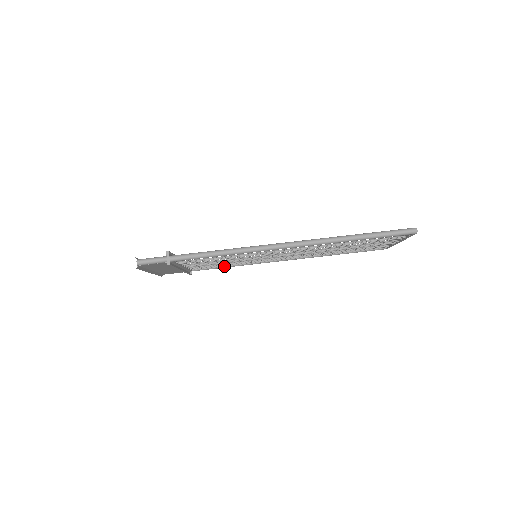
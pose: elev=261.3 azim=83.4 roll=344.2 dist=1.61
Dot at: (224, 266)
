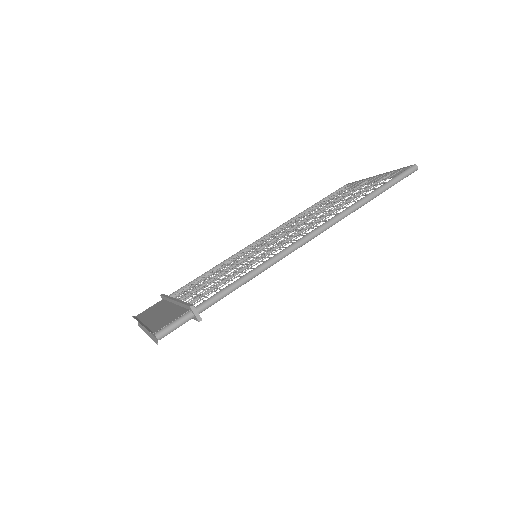
Dot at: occluded
